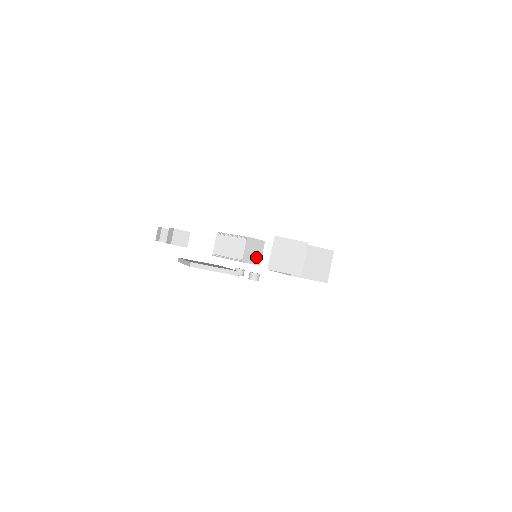
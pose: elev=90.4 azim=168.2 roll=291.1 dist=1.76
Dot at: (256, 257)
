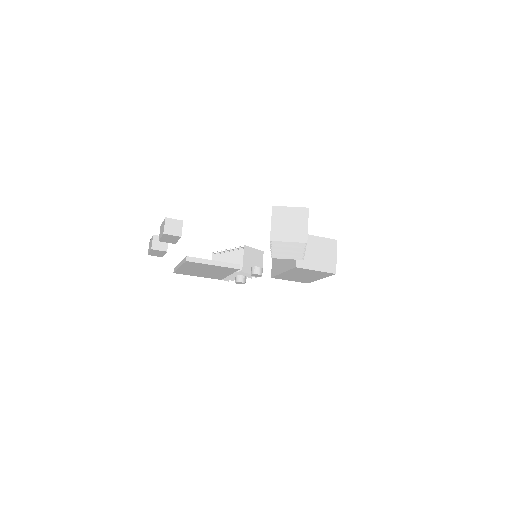
Dot at: occluded
